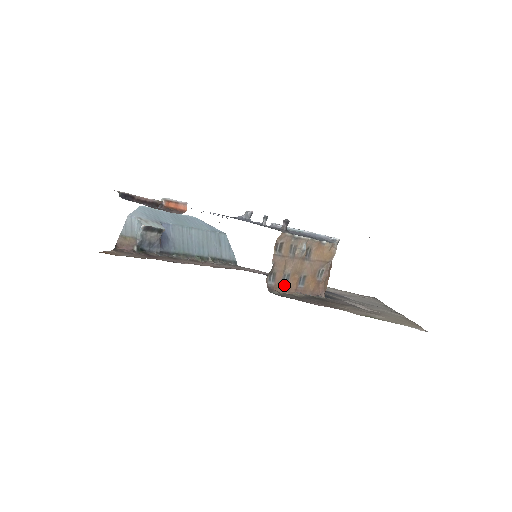
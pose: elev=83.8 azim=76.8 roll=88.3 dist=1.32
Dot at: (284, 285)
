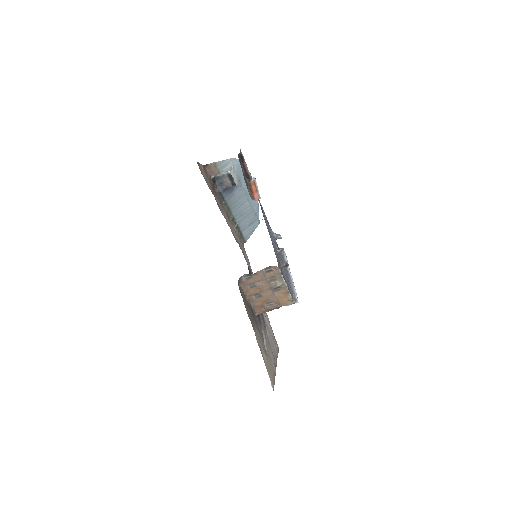
Dot at: (248, 287)
